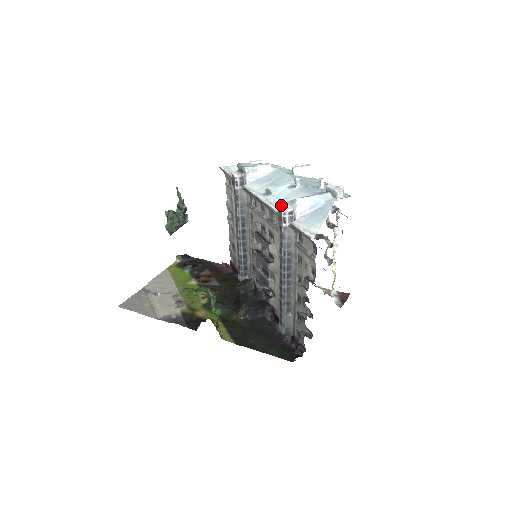
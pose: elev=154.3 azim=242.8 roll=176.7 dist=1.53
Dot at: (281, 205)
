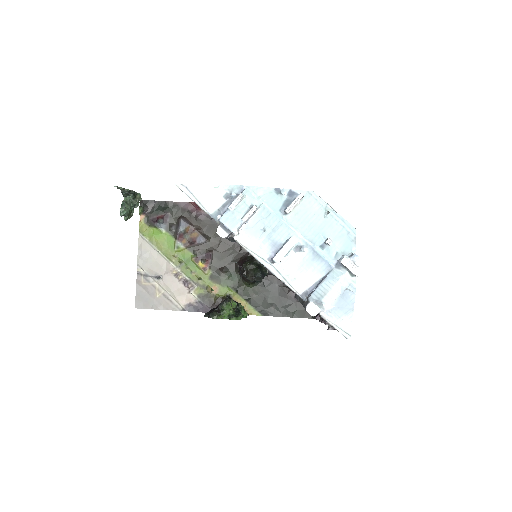
Dot at: (308, 308)
